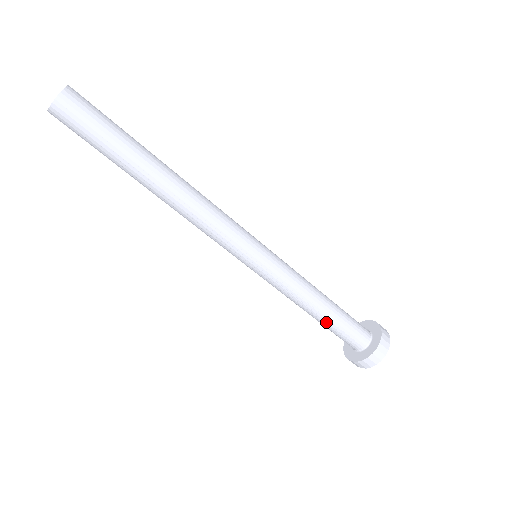
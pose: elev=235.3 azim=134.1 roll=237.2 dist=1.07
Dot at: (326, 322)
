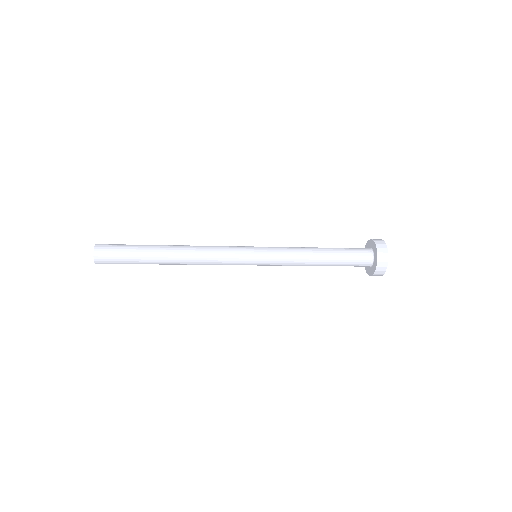
Dot at: occluded
